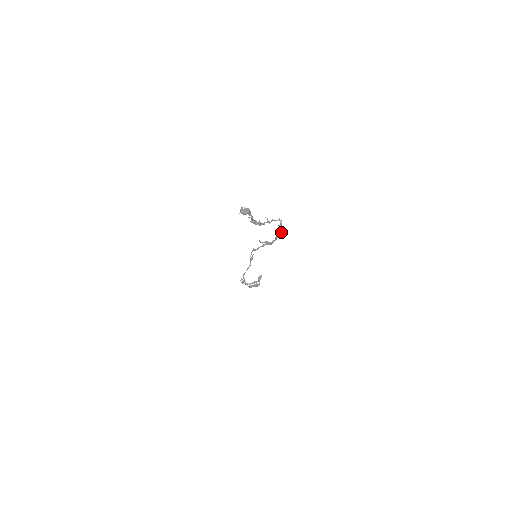
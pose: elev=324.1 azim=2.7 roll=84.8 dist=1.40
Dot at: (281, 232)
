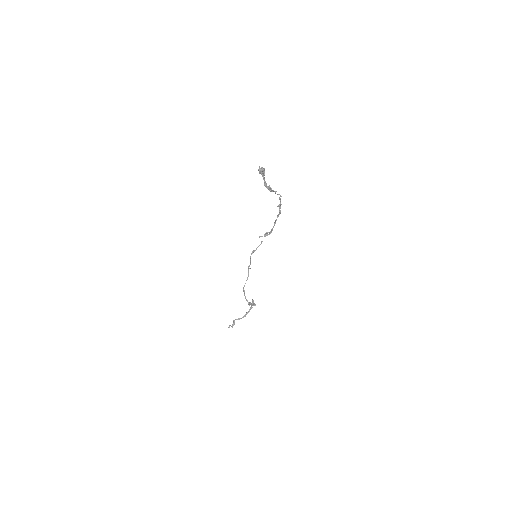
Dot at: (280, 211)
